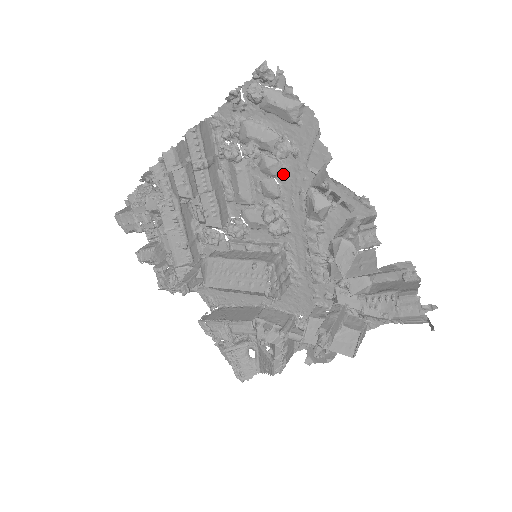
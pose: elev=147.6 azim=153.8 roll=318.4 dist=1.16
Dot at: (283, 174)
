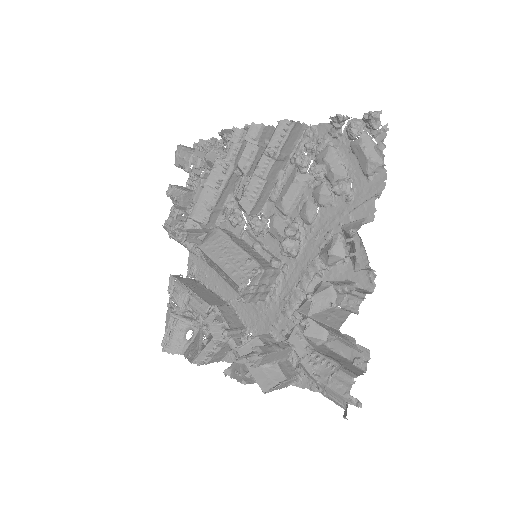
Dot at: (327, 208)
